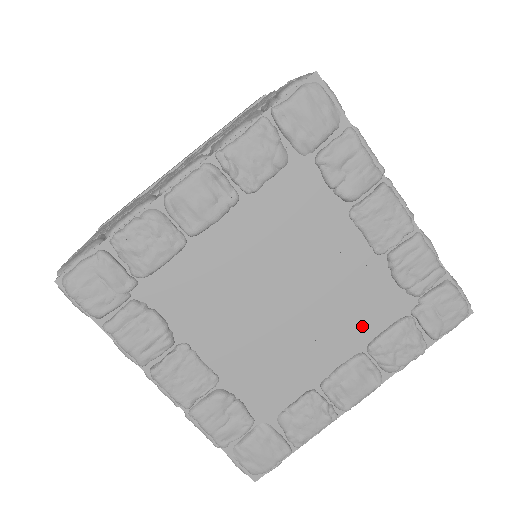
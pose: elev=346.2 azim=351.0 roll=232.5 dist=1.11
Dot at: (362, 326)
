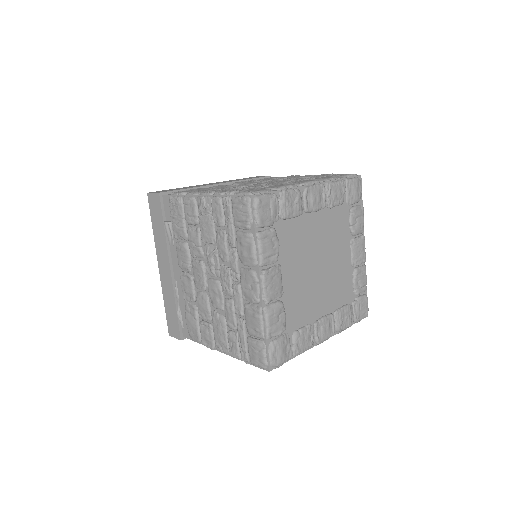
Dot at: (336, 299)
